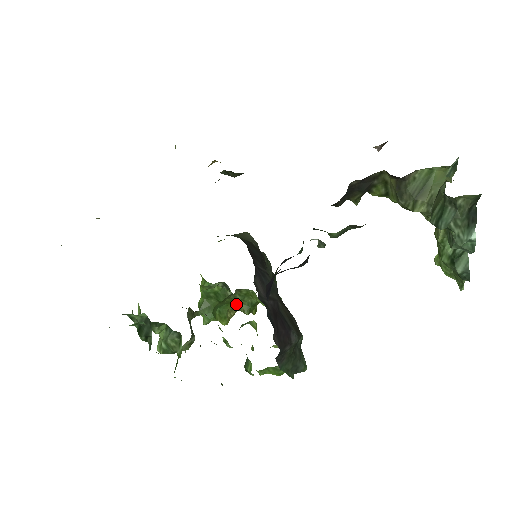
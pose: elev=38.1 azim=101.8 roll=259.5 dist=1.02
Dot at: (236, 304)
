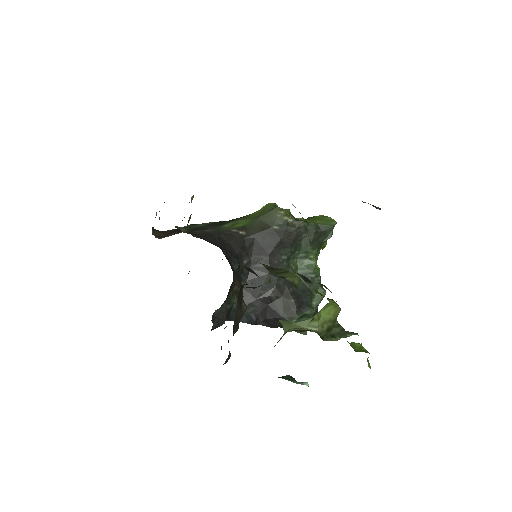
Dot at: occluded
